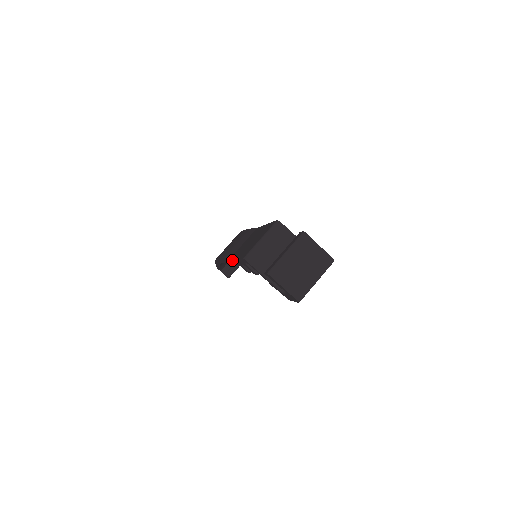
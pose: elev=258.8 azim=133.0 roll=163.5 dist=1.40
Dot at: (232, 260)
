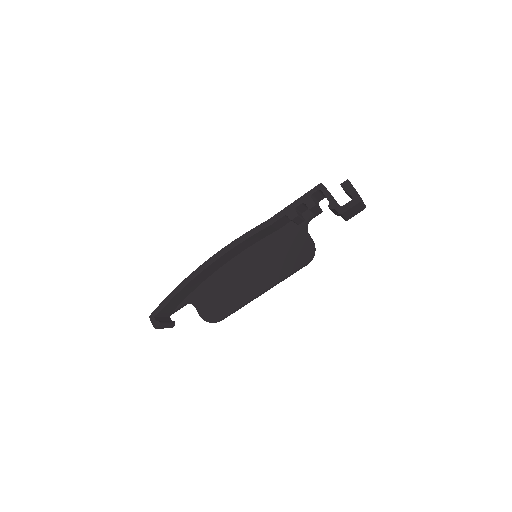
Dot at: (277, 214)
